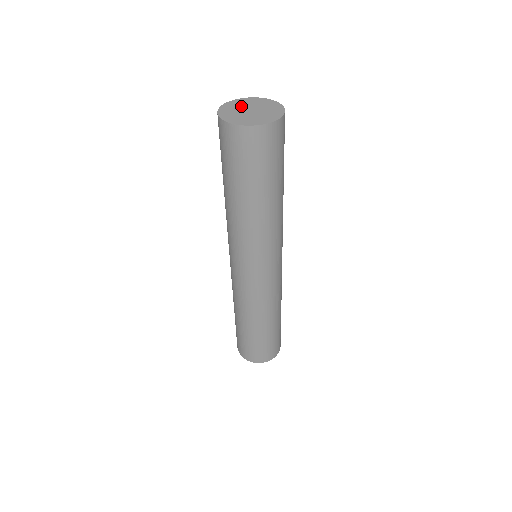
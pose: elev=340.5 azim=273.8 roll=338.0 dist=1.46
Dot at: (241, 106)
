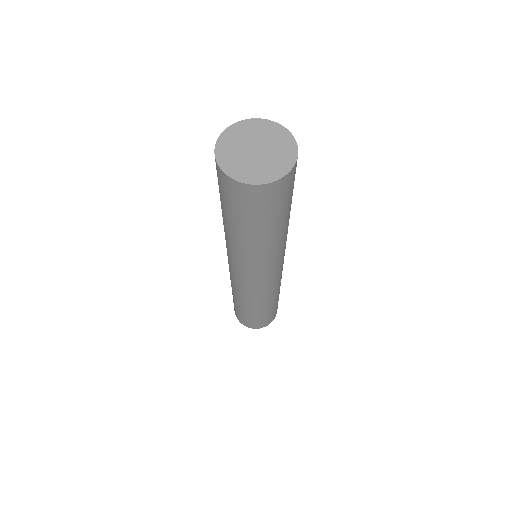
Dot at: (243, 140)
